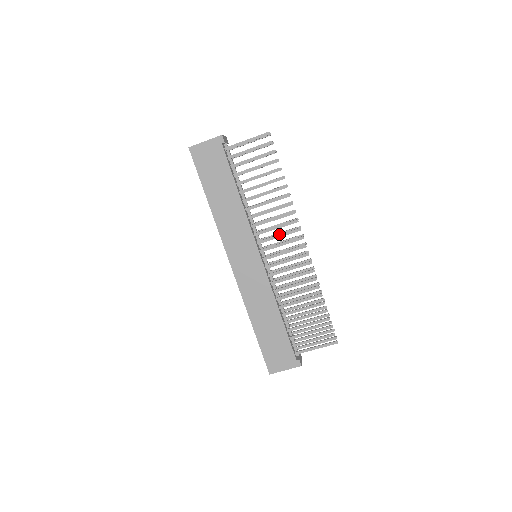
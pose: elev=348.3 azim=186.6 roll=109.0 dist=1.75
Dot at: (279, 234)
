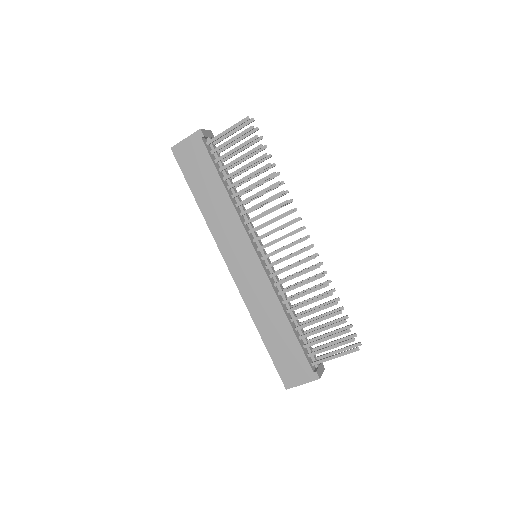
Dot at: (275, 228)
